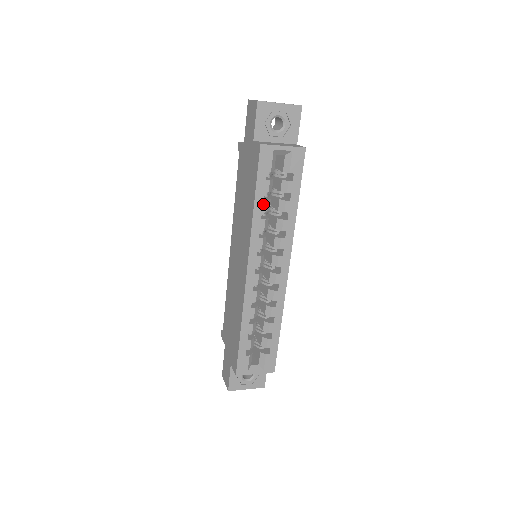
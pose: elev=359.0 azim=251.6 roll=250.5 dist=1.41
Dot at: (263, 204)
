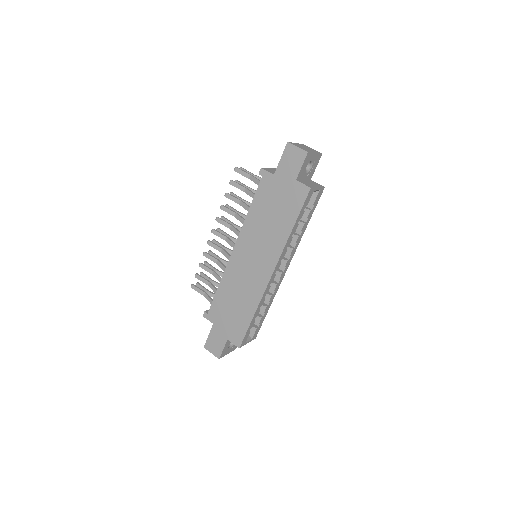
Dot at: (296, 228)
